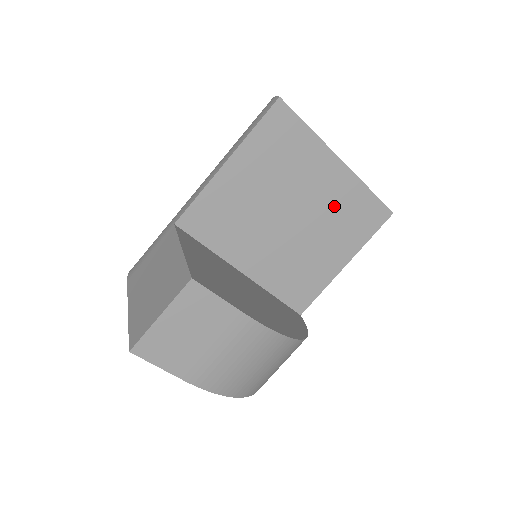
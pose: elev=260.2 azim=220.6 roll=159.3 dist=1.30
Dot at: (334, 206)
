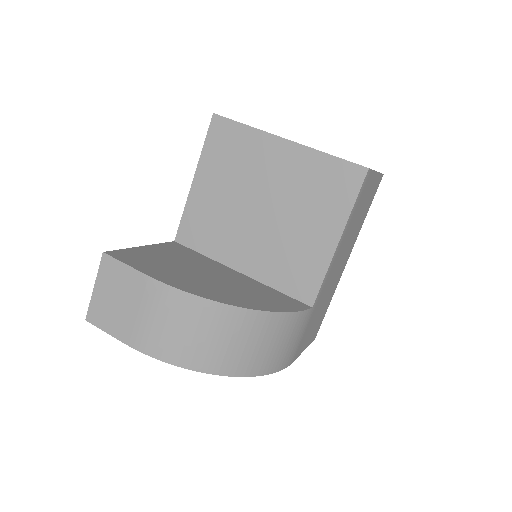
Dot at: (298, 184)
